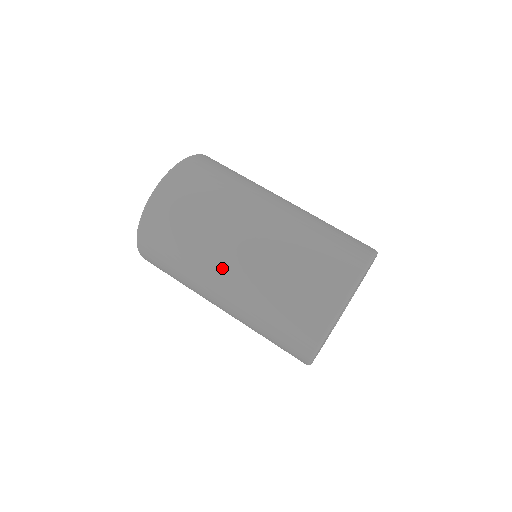
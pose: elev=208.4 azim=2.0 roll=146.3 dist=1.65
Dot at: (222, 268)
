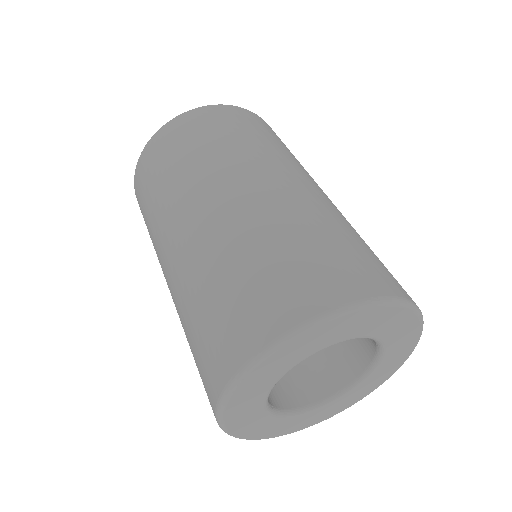
Dot at: (247, 178)
